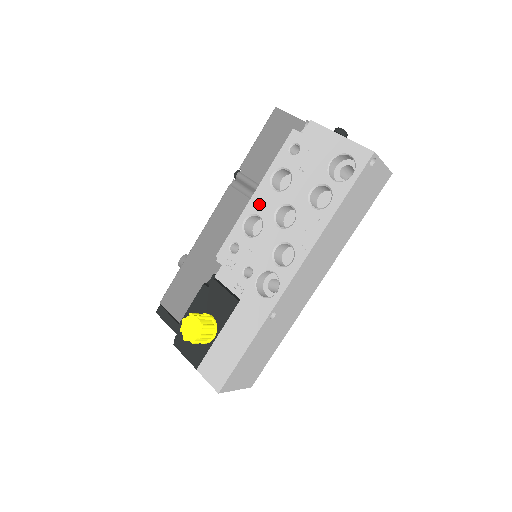
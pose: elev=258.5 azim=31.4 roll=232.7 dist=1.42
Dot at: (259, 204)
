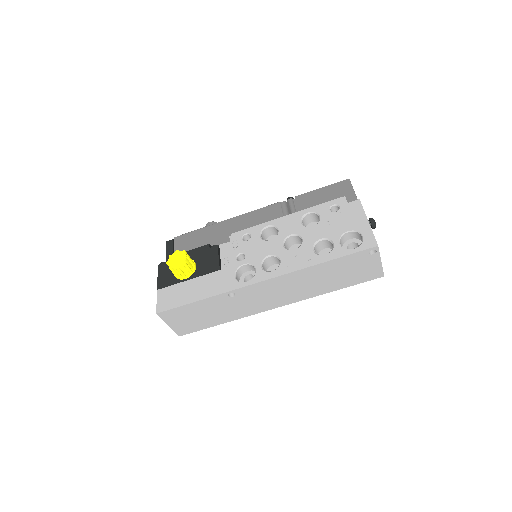
Dot at: (285, 223)
